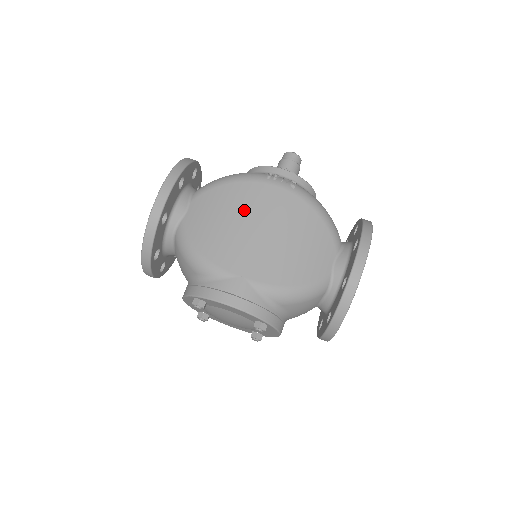
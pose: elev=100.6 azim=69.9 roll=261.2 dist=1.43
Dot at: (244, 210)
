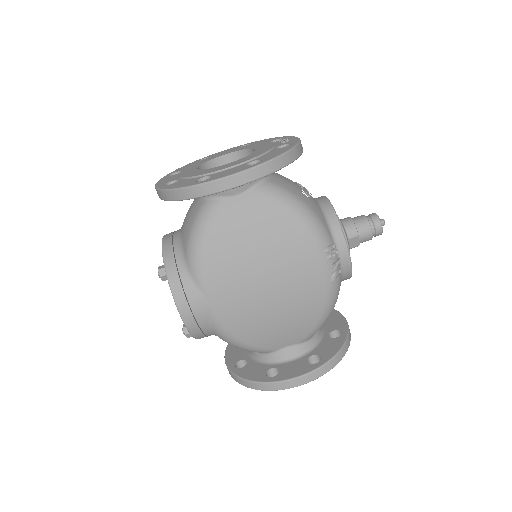
Dot at: (275, 256)
